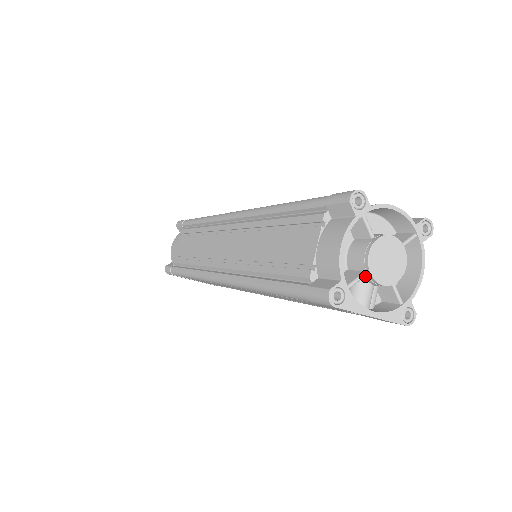
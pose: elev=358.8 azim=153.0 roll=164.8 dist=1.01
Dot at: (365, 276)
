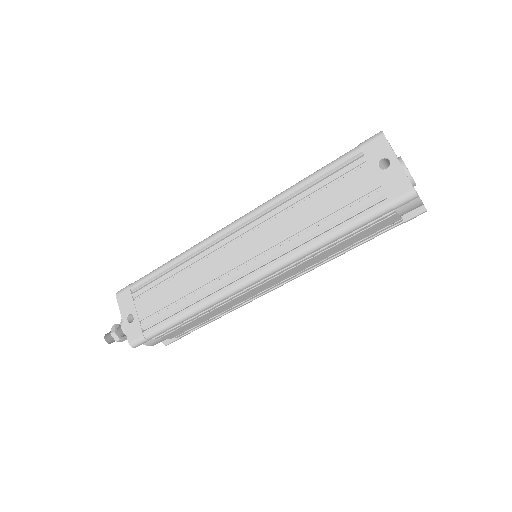
Dot at: occluded
